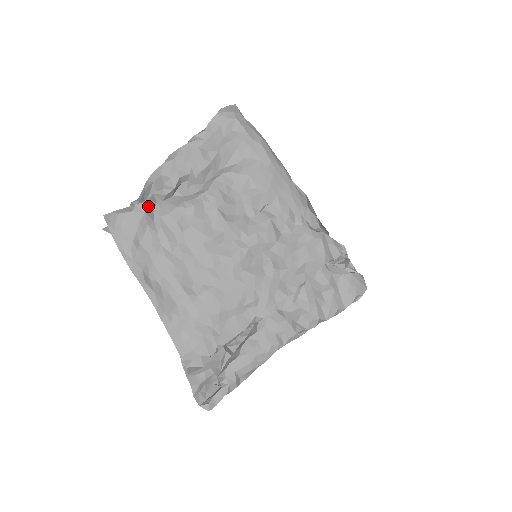
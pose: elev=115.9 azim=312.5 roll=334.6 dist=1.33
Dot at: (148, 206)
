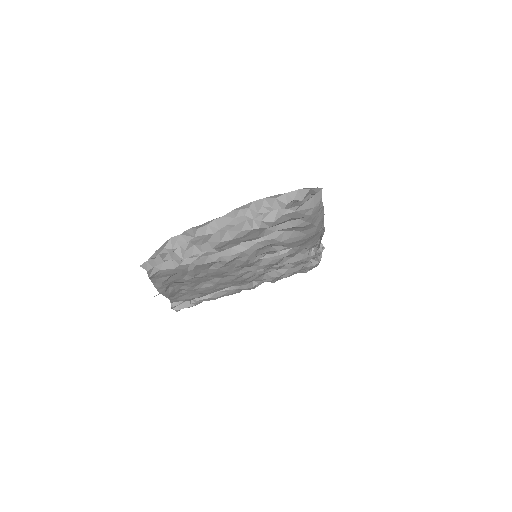
Dot at: (189, 264)
